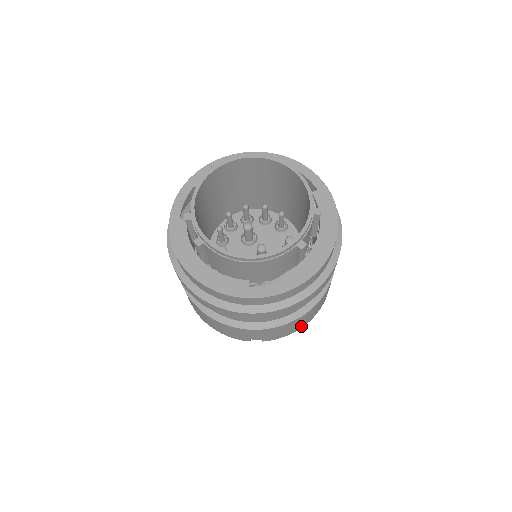
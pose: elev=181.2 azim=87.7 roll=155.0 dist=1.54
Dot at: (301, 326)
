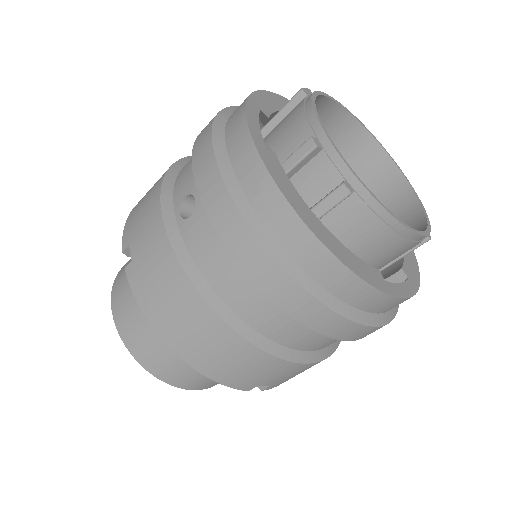
Dot at: occluded
